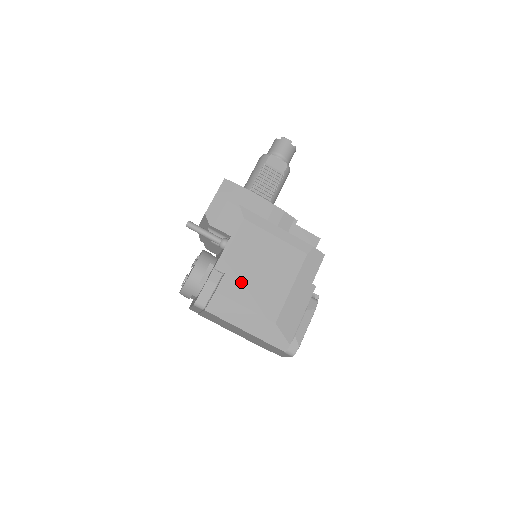
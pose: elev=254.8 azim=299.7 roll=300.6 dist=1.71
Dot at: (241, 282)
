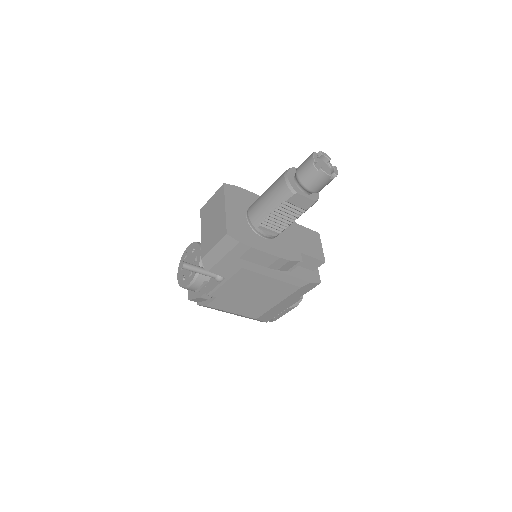
Dot at: (230, 302)
